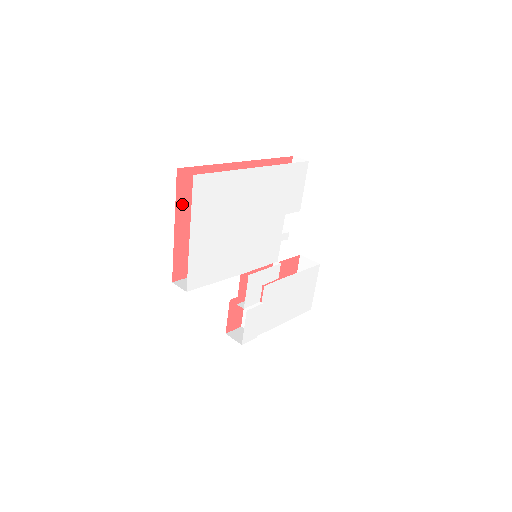
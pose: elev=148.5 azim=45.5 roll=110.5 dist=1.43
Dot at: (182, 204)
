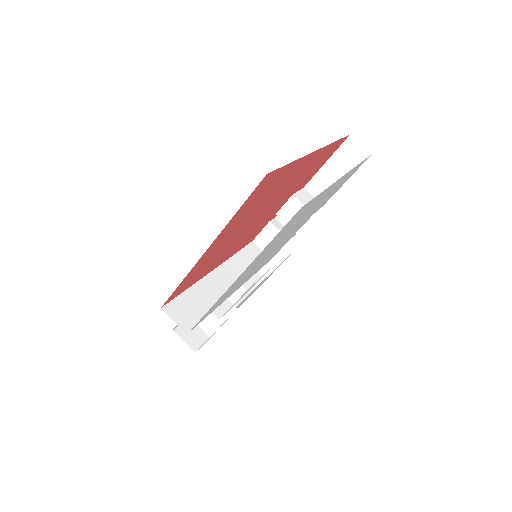
Dot at: (235, 217)
